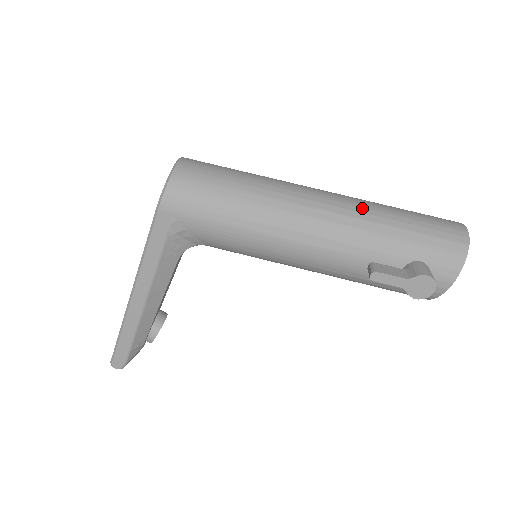
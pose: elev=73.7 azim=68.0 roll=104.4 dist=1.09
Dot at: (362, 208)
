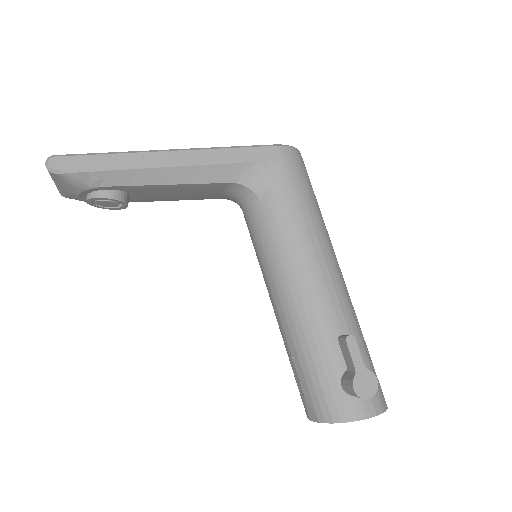
Dot at: (354, 310)
